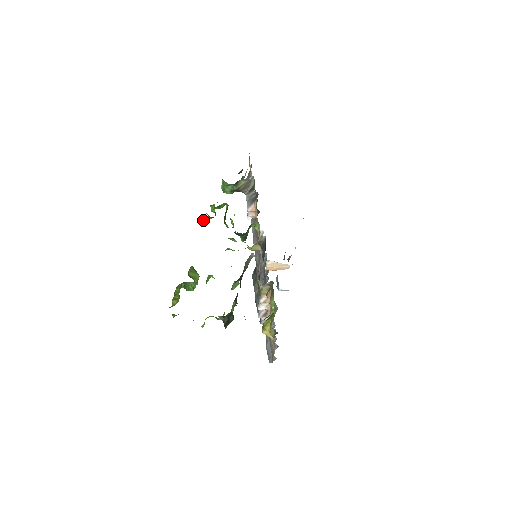
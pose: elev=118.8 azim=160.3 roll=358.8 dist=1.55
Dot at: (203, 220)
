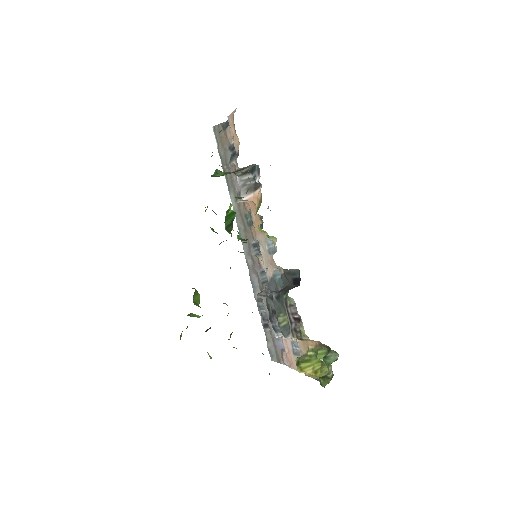
Dot at: occluded
